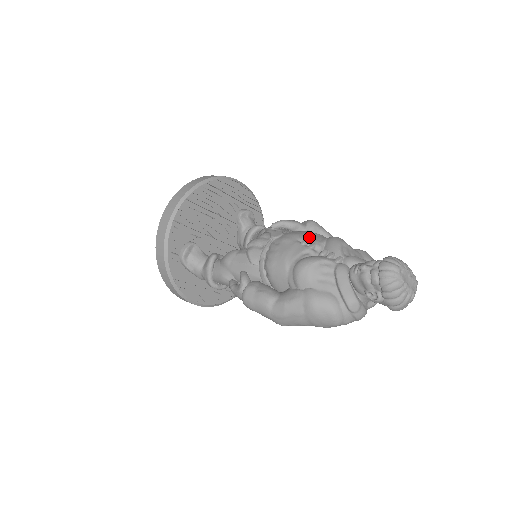
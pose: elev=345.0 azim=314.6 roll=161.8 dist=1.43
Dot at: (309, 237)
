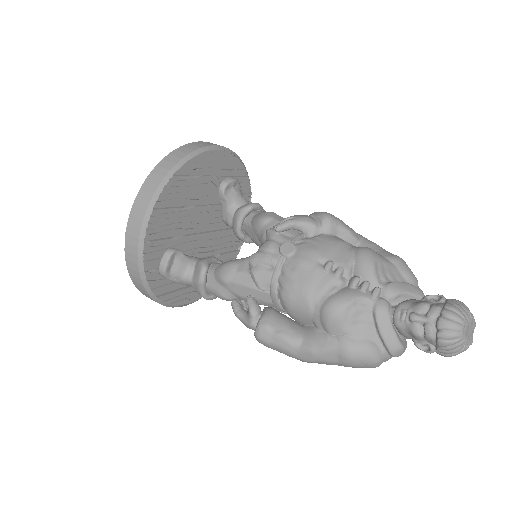
Dot at: (332, 255)
